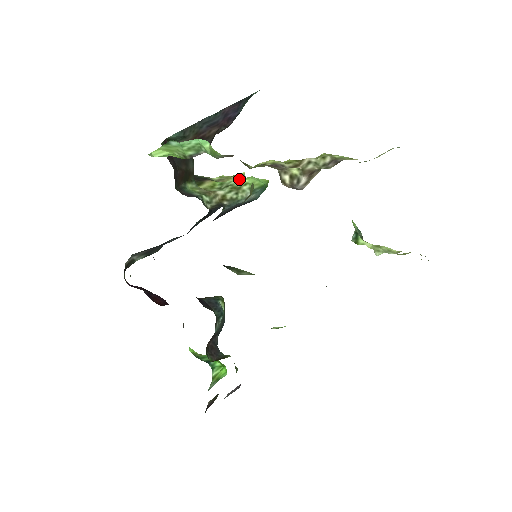
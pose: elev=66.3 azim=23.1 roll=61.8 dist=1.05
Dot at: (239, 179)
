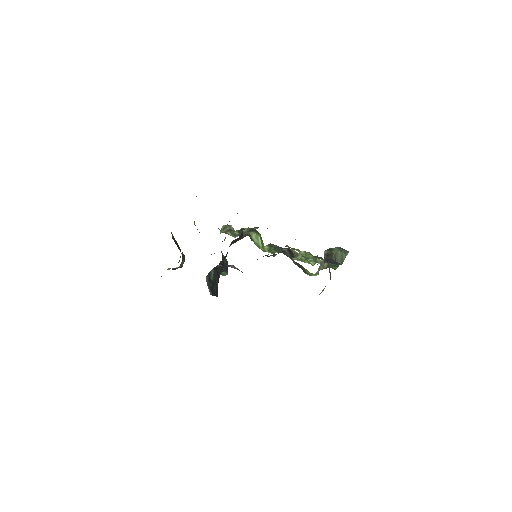
Dot at: occluded
